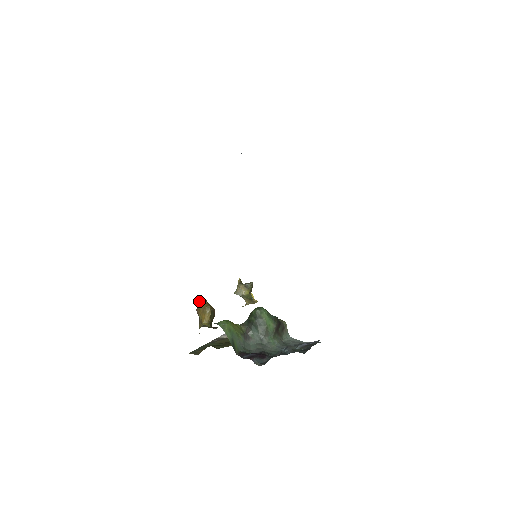
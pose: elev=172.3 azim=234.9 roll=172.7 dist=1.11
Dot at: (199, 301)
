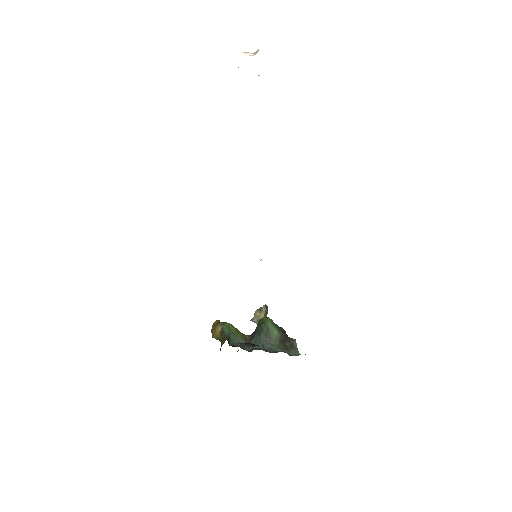
Dot at: (214, 322)
